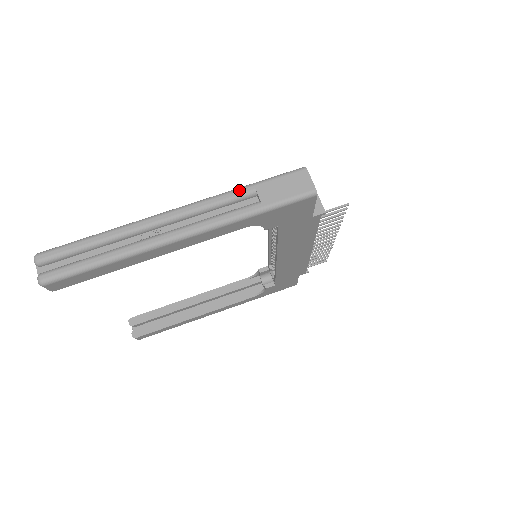
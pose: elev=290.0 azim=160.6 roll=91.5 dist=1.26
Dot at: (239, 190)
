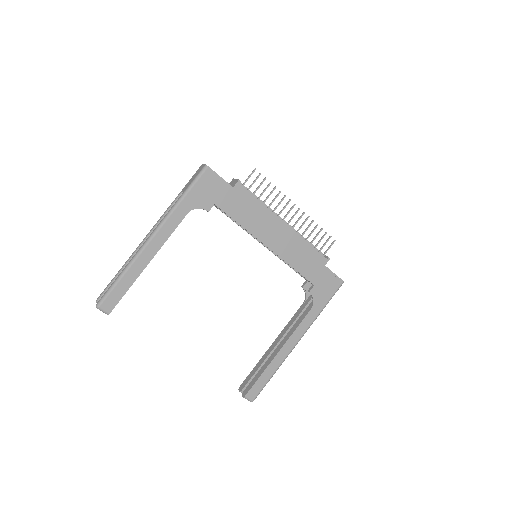
Dot at: (175, 199)
